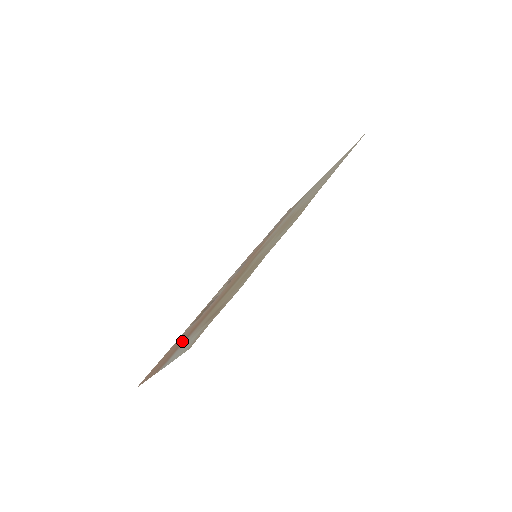
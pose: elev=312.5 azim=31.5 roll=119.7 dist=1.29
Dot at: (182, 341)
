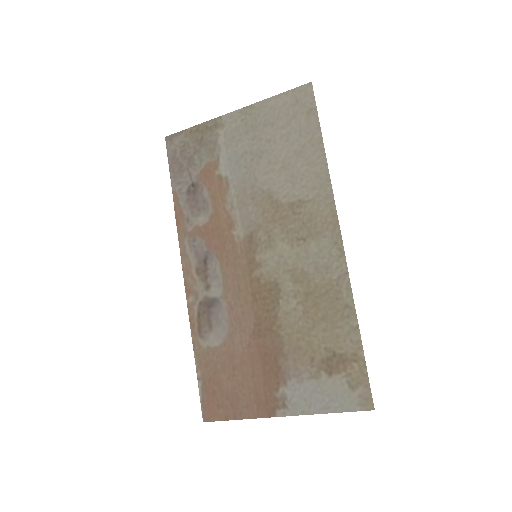
Dot at: (263, 376)
